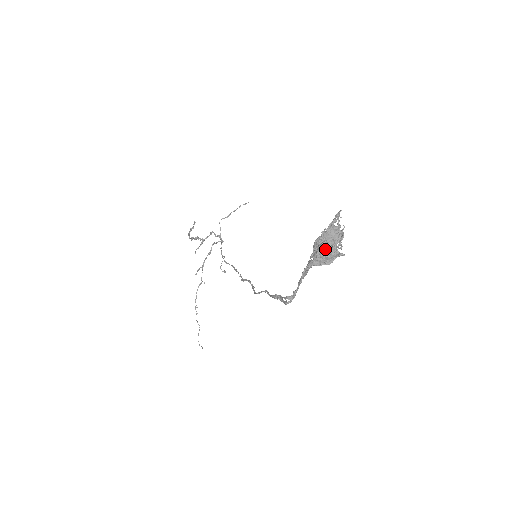
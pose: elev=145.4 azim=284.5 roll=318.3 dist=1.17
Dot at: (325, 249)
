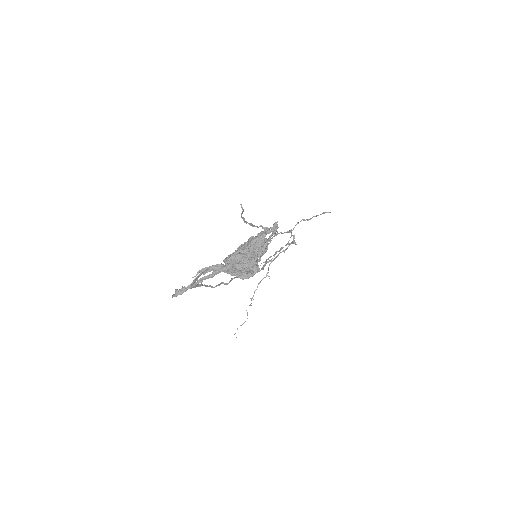
Dot at: (237, 257)
